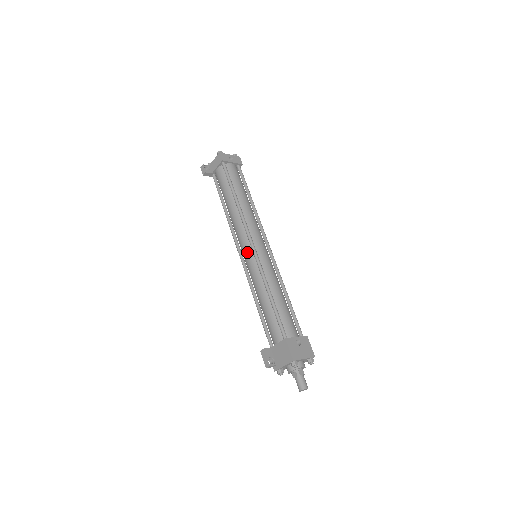
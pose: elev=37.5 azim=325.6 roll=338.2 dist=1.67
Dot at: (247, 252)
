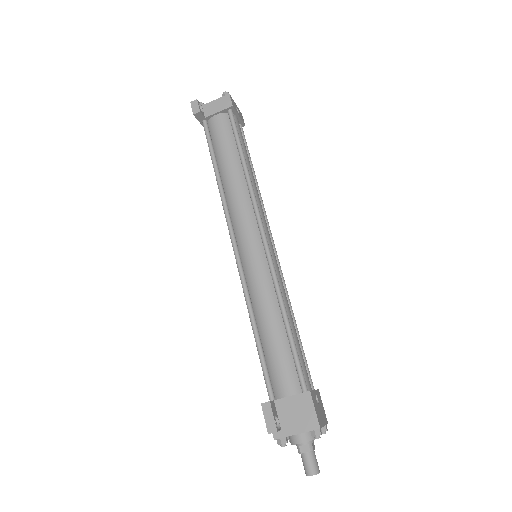
Dot at: (253, 246)
